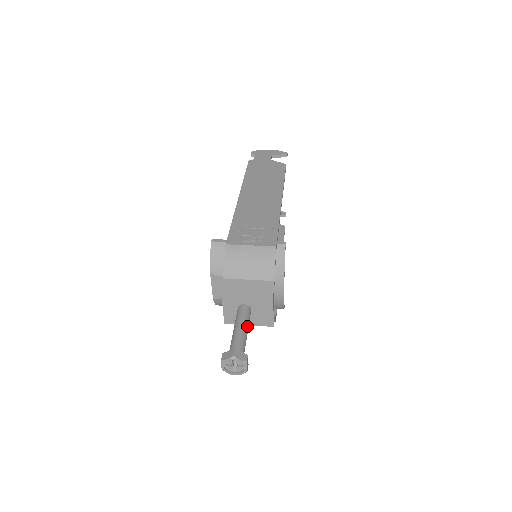
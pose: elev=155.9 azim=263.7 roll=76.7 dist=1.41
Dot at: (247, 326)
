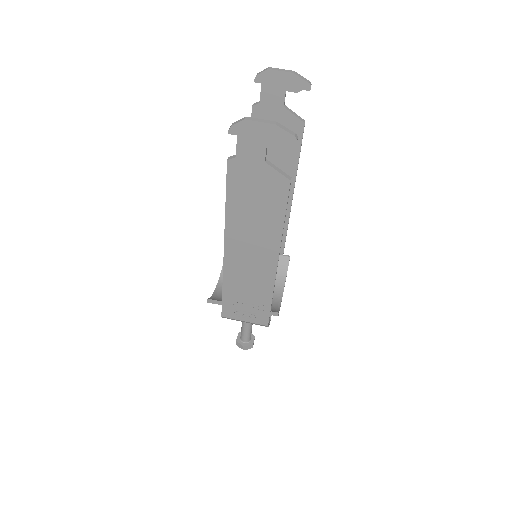
Dot at: (251, 324)
